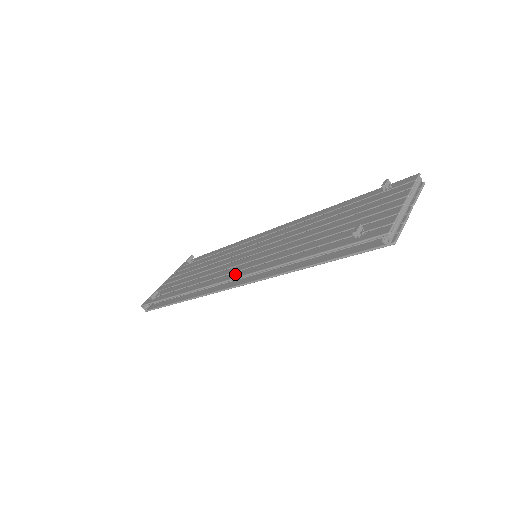
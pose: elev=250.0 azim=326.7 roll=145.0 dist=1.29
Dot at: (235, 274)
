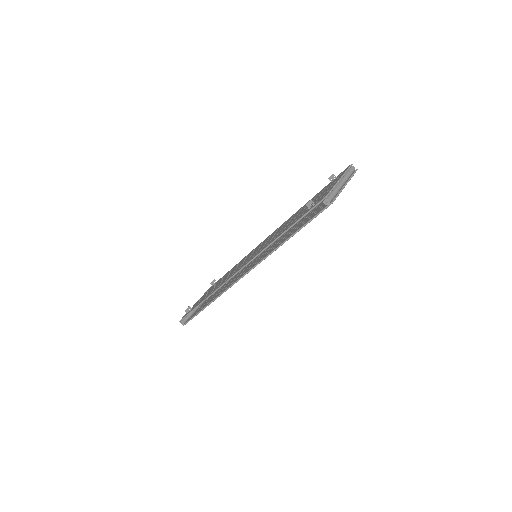
Dot at: (240, 268)
